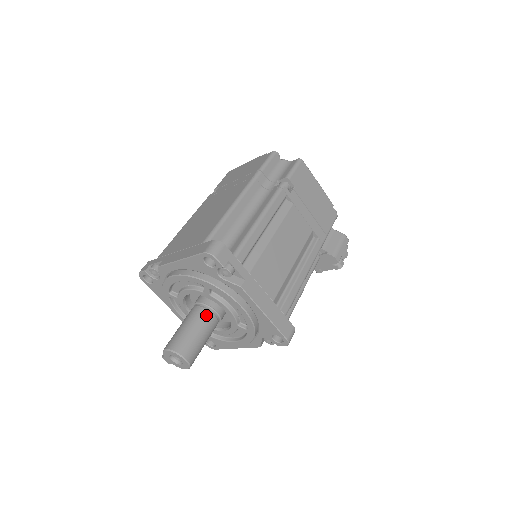
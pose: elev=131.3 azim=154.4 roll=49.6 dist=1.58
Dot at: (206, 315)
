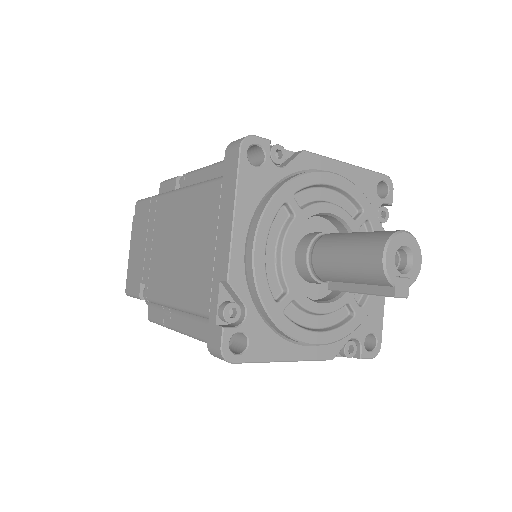
Dot at: (331, 235)
